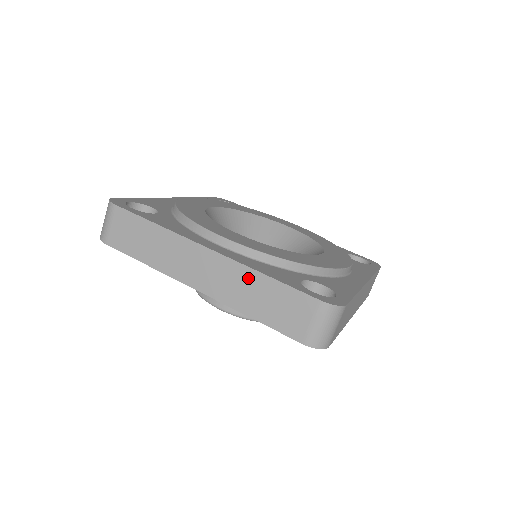
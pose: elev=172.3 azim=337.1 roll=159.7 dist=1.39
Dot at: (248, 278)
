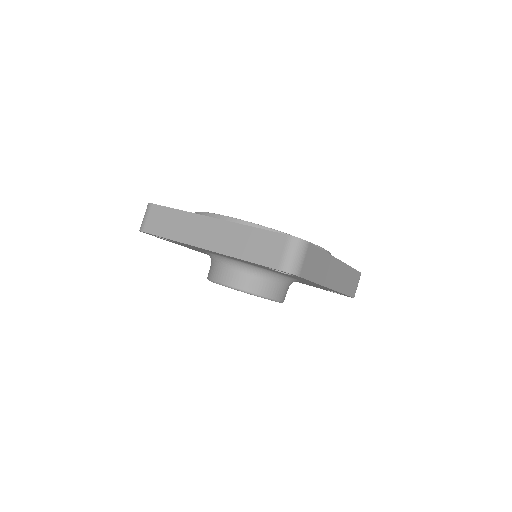
Dot at: (240, 232)
